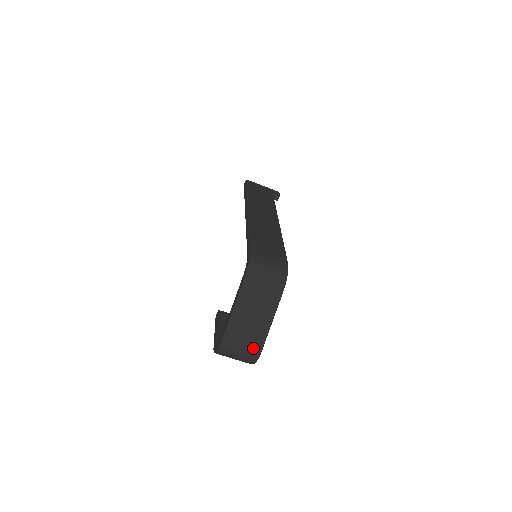
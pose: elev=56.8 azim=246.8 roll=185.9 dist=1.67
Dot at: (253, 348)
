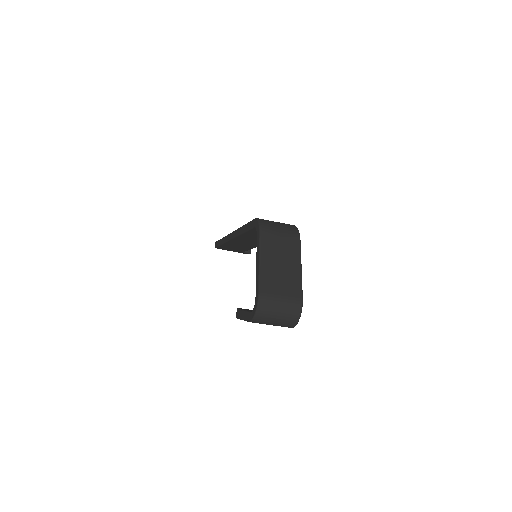
Dot at: (293, 297)
